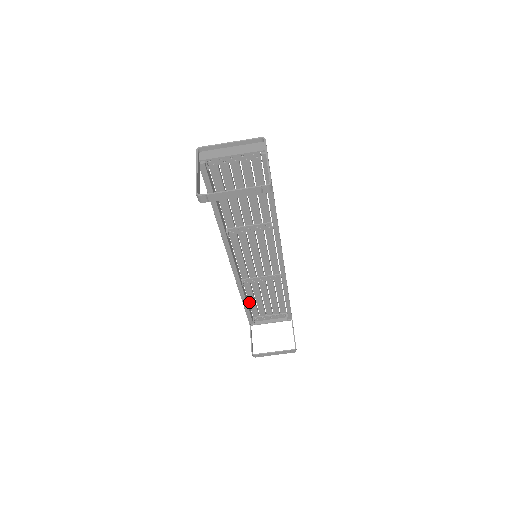
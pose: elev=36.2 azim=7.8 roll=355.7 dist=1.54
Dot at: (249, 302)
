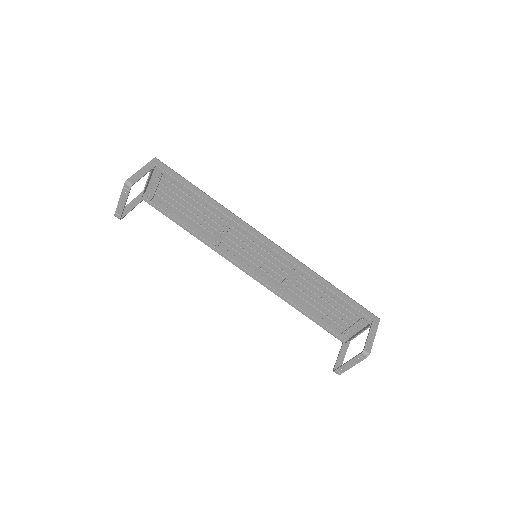
Dot at: (316, 314)
